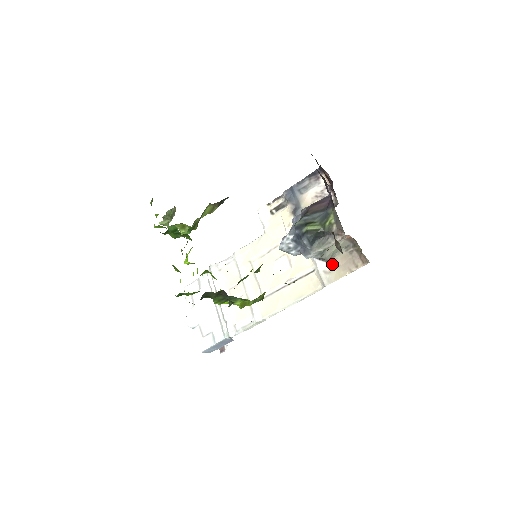
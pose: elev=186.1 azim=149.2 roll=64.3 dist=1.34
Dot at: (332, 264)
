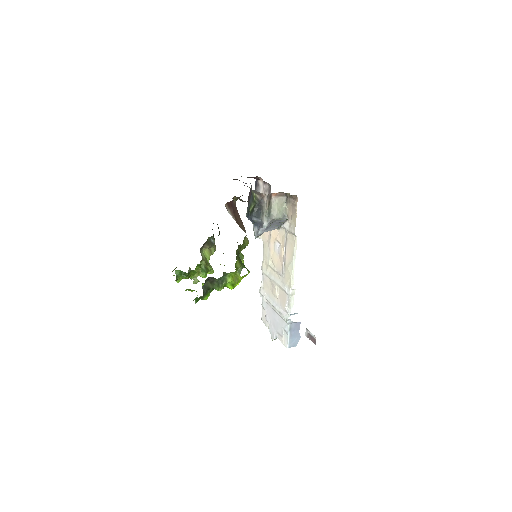
Dot at: (289, 218)
